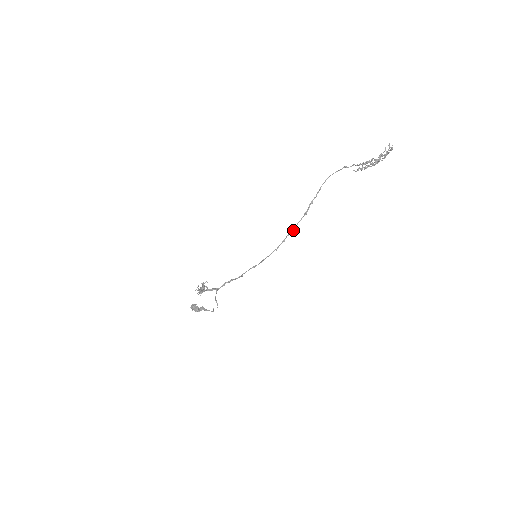
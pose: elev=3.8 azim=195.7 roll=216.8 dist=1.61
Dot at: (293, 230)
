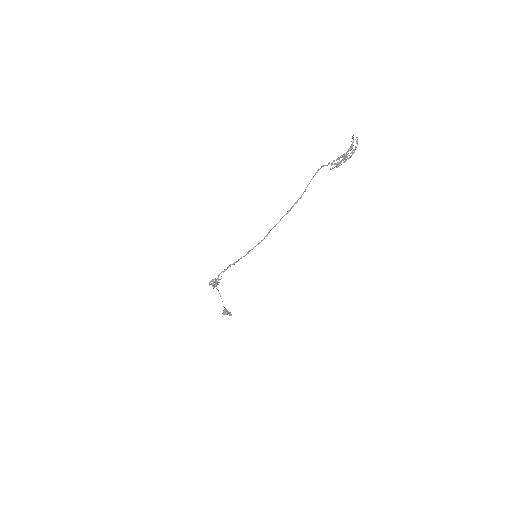
Dot at: (275, 226)
